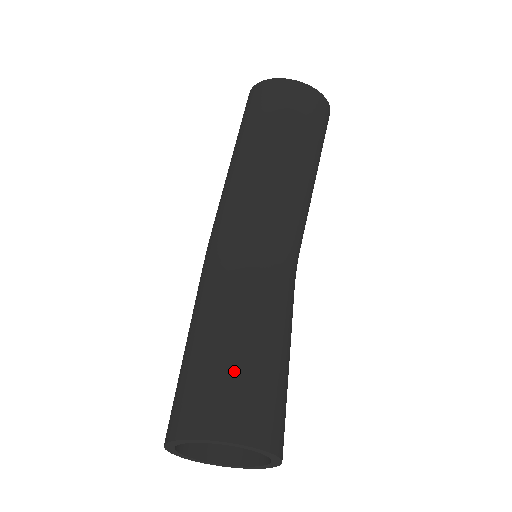
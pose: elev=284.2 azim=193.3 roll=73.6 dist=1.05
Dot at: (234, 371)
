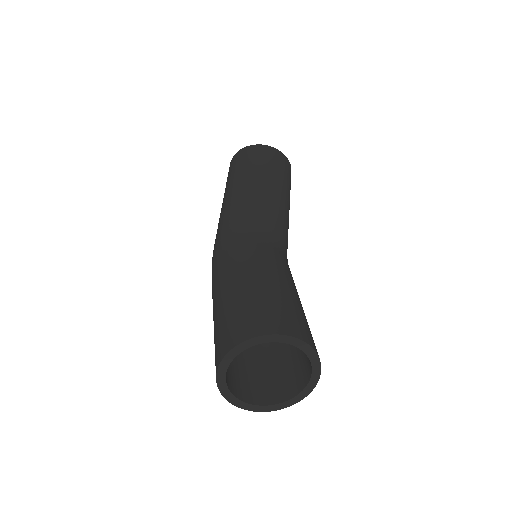
Dot at: (275, 298)
